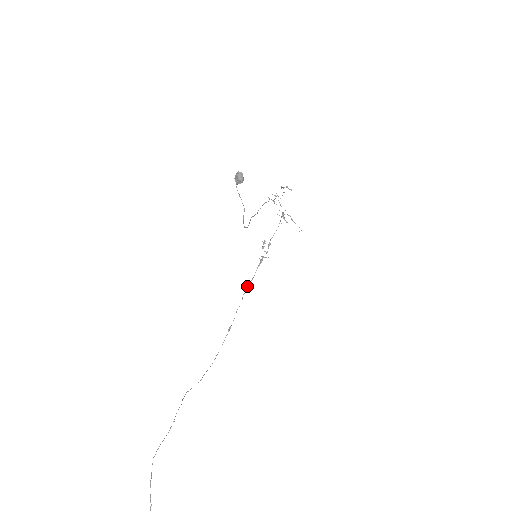
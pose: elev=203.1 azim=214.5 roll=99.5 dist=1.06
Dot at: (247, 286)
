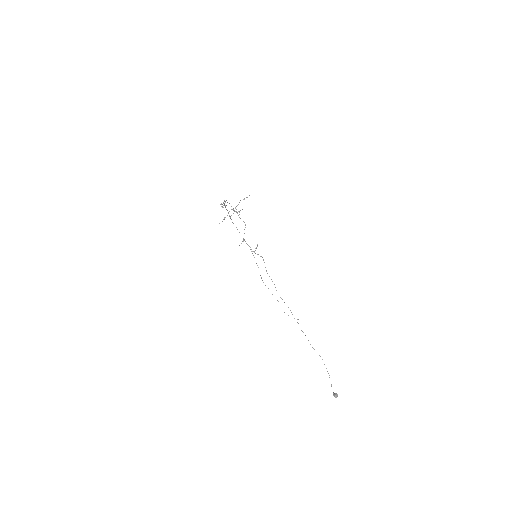
Dot at: (230, 218)
